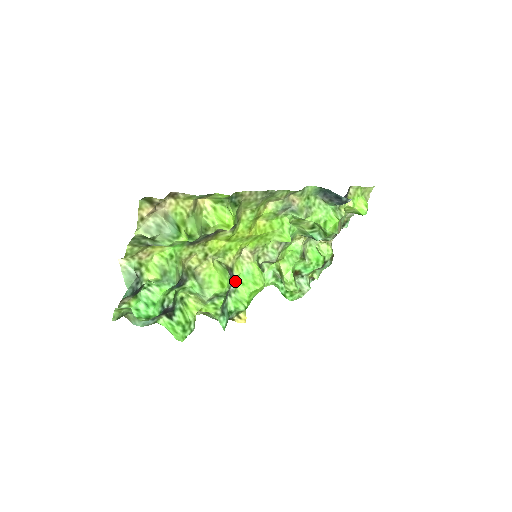
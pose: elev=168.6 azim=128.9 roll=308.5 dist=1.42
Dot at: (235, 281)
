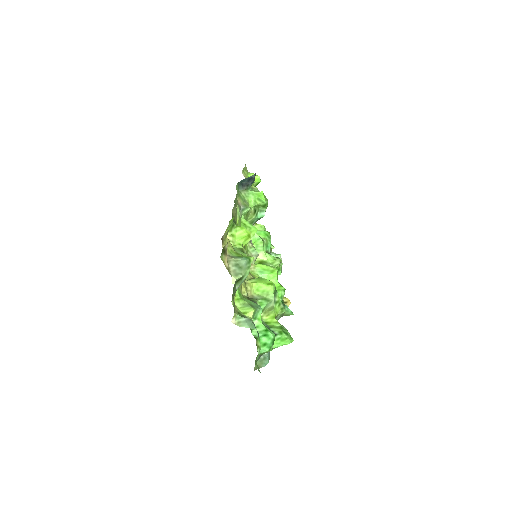
Dot at: occluded
